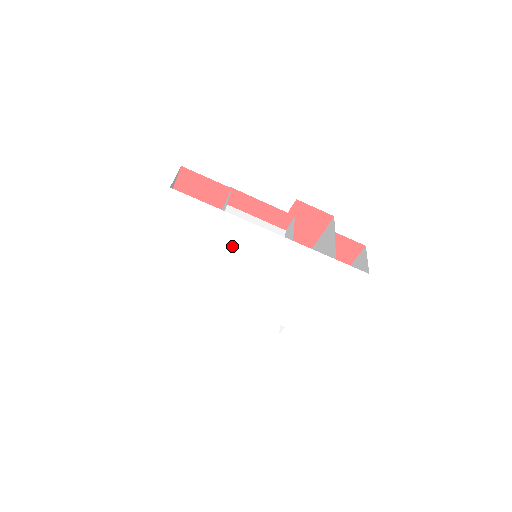
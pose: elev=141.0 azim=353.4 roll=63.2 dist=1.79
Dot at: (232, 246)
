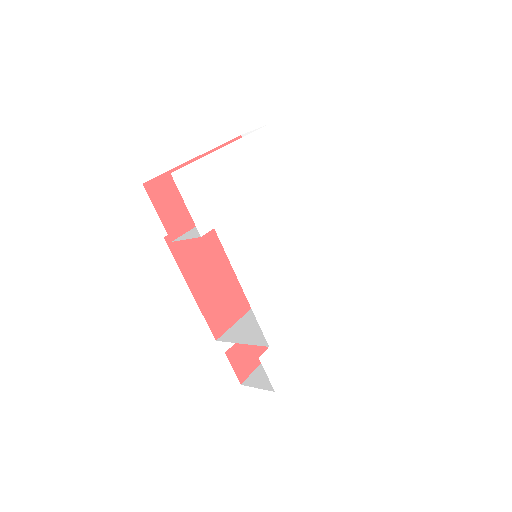
Dot at: (279, 212)
